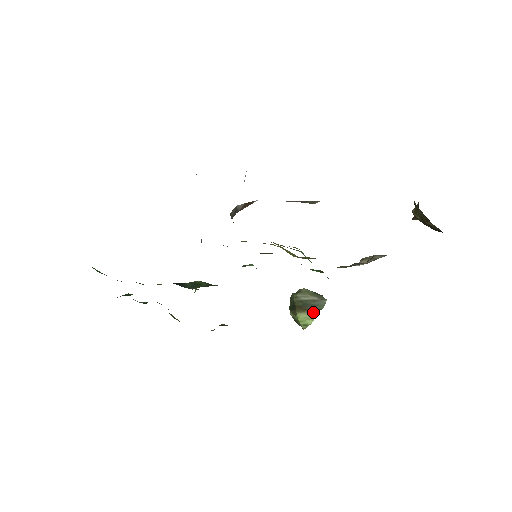
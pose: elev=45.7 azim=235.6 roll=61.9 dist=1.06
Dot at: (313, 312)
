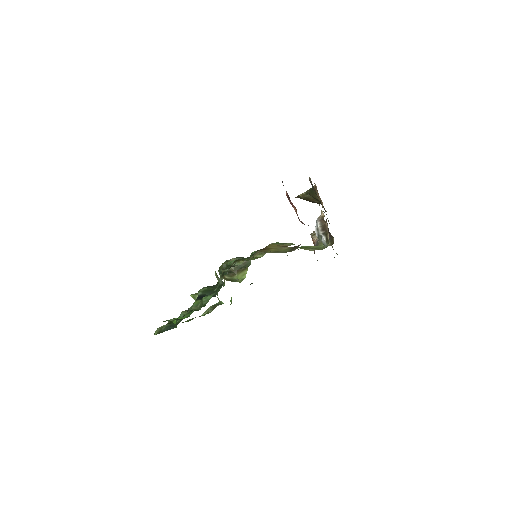
Dot at: (245, 270)
